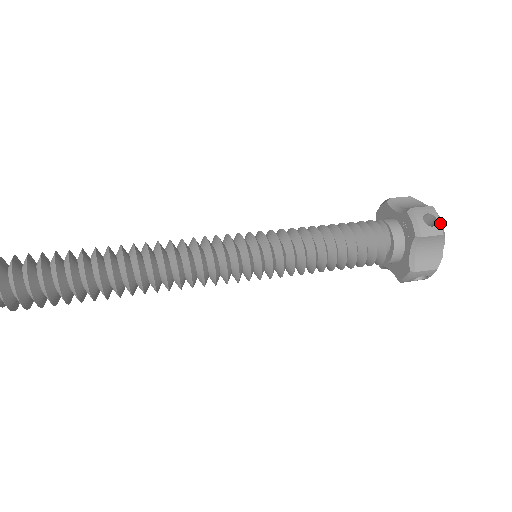
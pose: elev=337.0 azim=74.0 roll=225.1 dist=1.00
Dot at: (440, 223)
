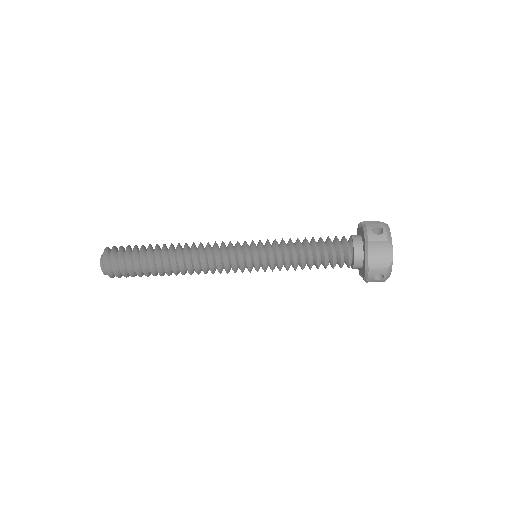
Dot at: (386, 233)
